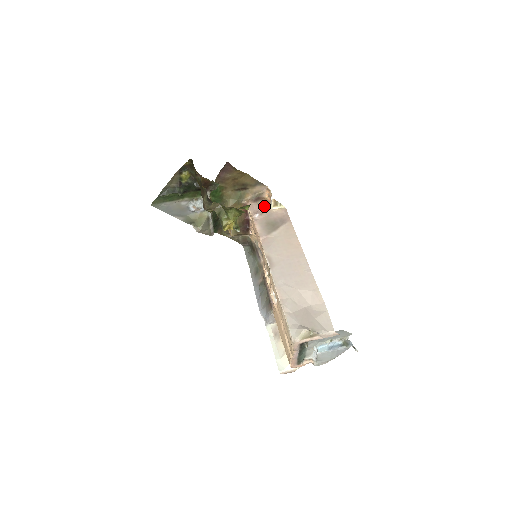
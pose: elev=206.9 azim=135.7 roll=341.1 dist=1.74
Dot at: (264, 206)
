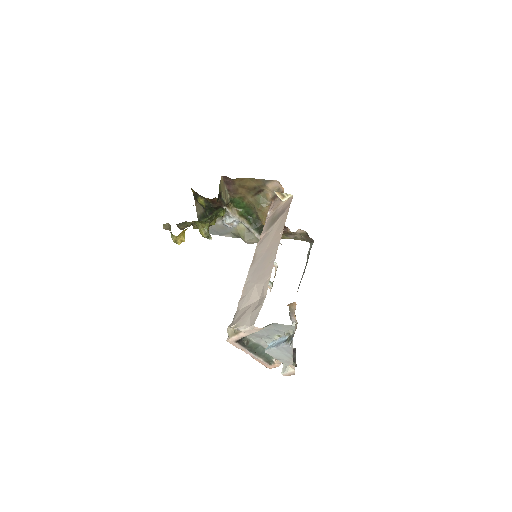
Dot at: (279, 201)
